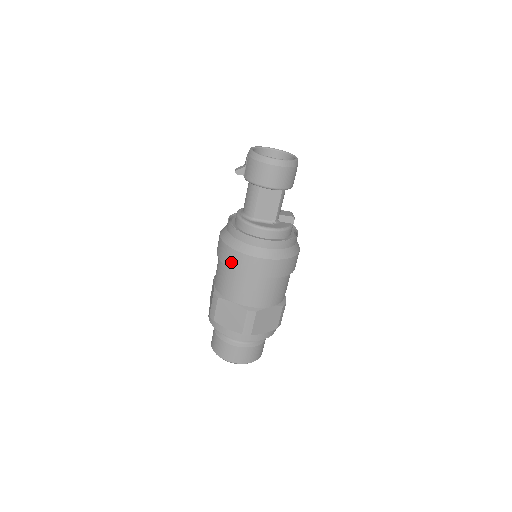
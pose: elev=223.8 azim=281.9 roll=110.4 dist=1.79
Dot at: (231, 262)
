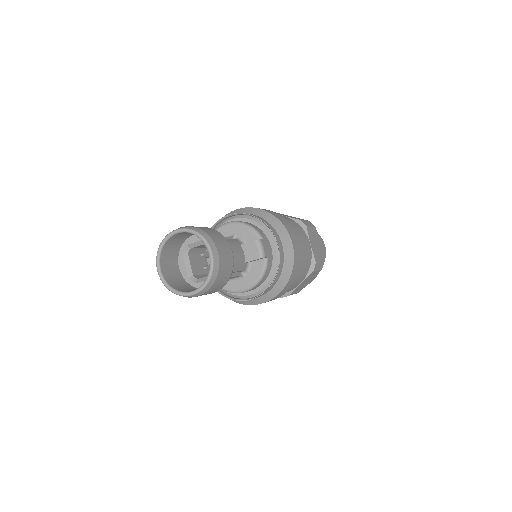
Dot at: occluded
